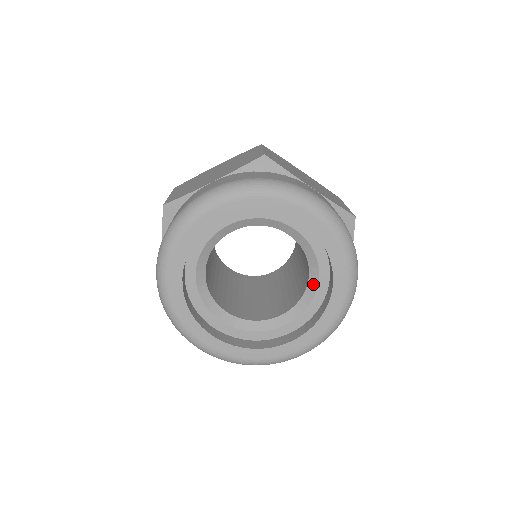
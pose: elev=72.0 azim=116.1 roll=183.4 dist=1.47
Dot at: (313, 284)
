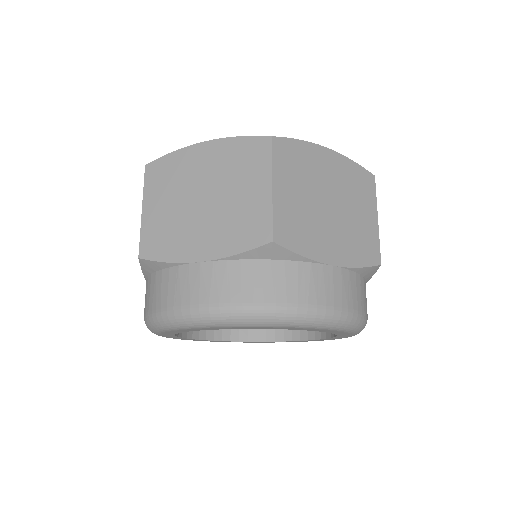
Dot at: occluded
